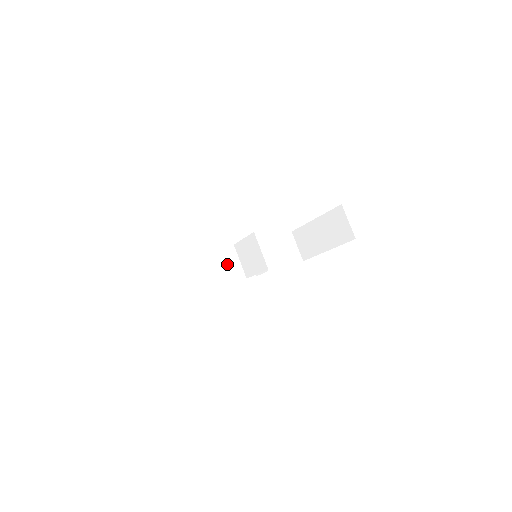
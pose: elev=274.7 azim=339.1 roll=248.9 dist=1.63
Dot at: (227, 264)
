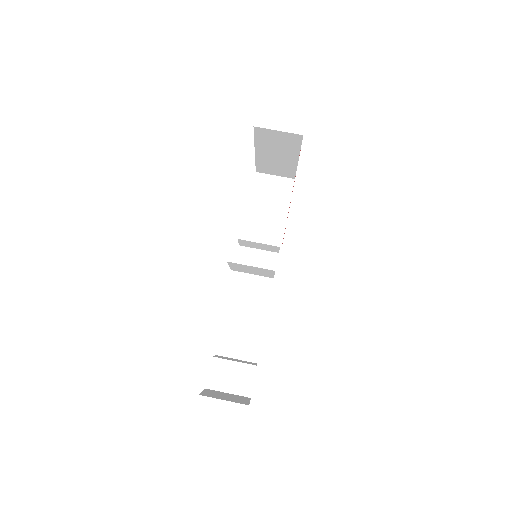
Dot at: (248, 279)
